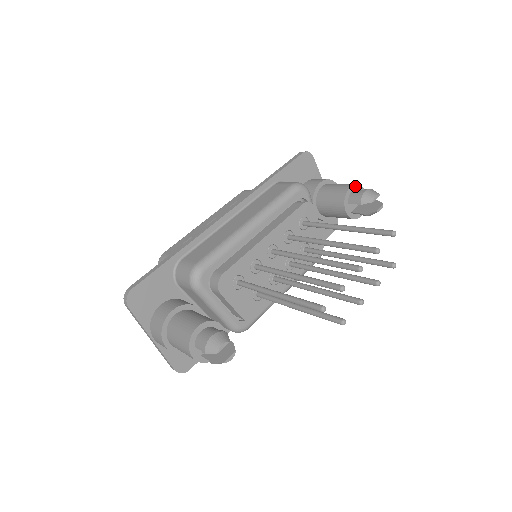
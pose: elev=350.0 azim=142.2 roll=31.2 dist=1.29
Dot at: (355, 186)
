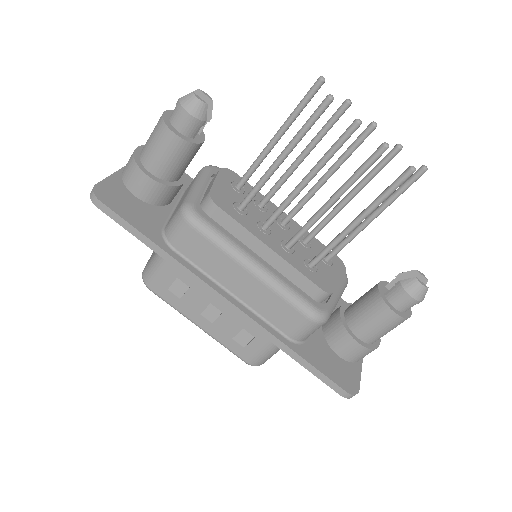
Dot at: occluded
